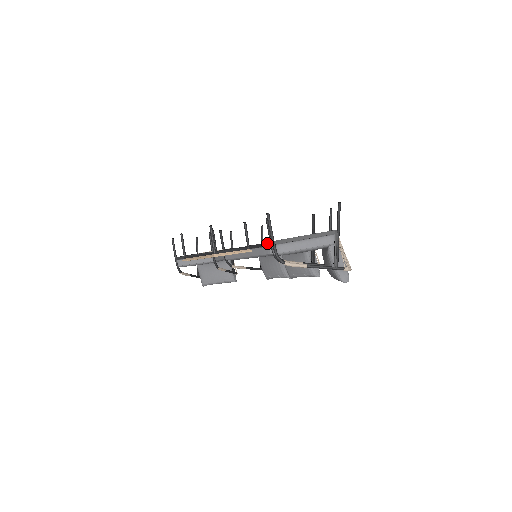
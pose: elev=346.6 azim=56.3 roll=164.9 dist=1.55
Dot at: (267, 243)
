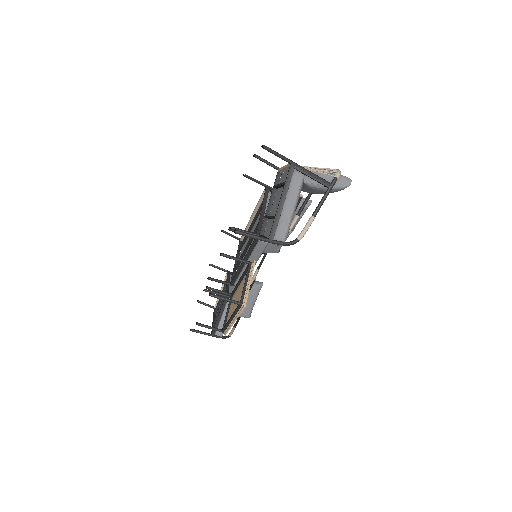
Dot at: (254, 241)
